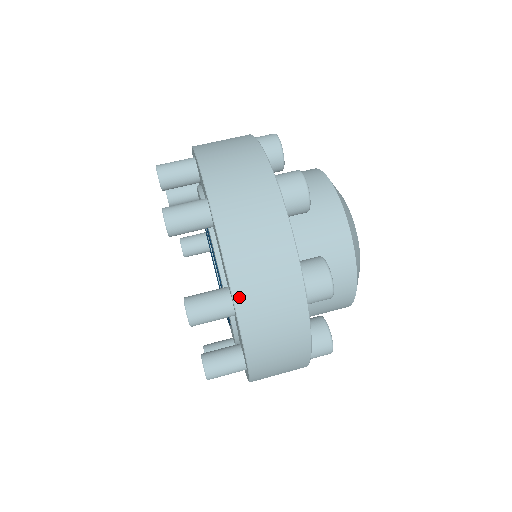
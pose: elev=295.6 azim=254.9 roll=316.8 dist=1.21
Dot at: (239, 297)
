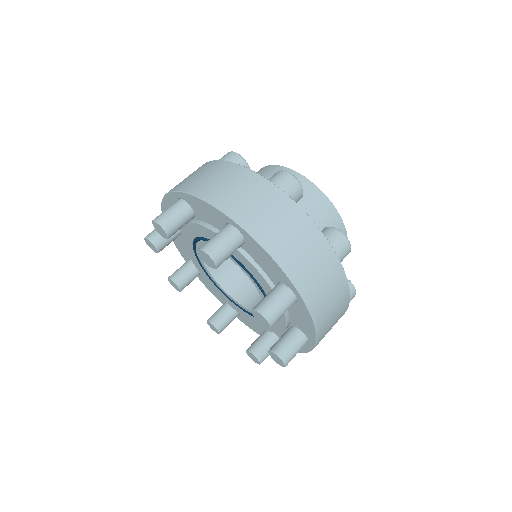
Dot at: (299, 284)
